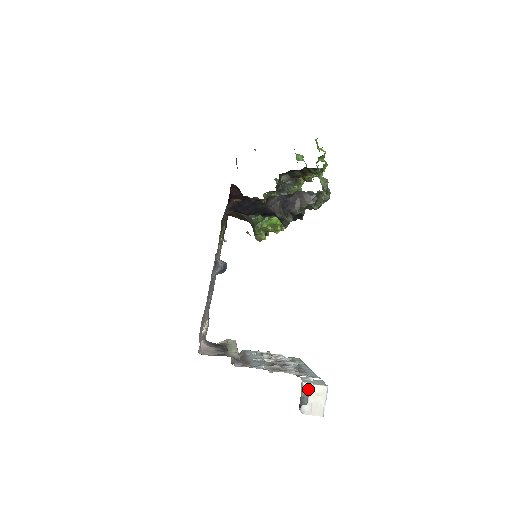
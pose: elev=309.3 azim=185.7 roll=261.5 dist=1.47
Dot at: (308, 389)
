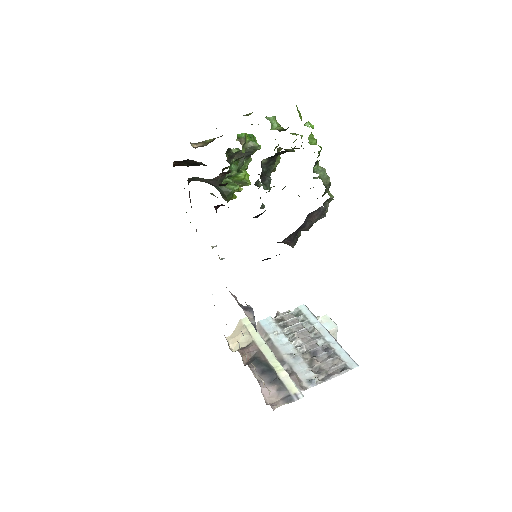
Dot at: occluded
